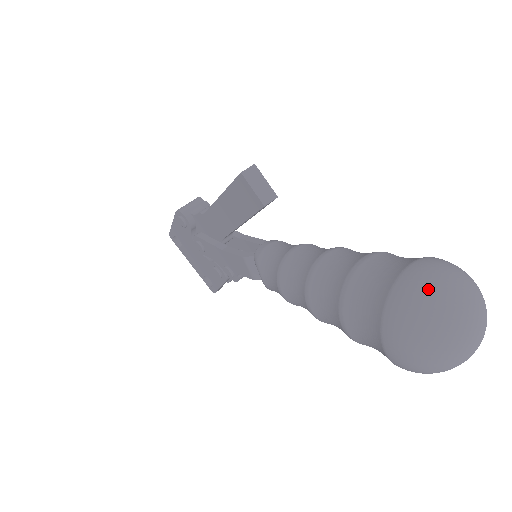
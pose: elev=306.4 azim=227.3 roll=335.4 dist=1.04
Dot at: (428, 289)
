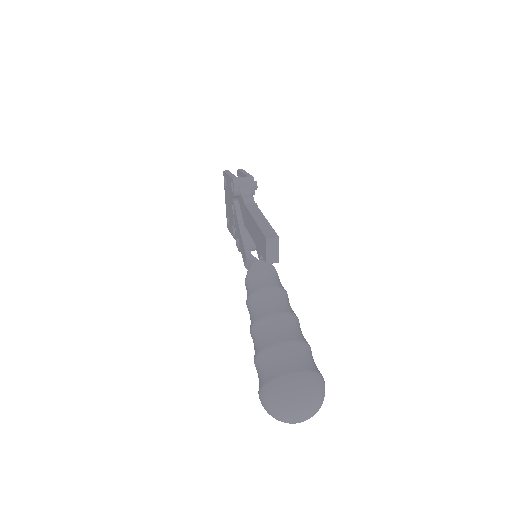
Dot at: (292, 393)
